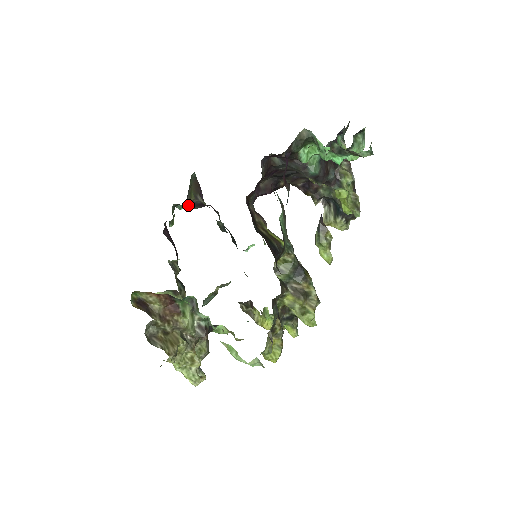
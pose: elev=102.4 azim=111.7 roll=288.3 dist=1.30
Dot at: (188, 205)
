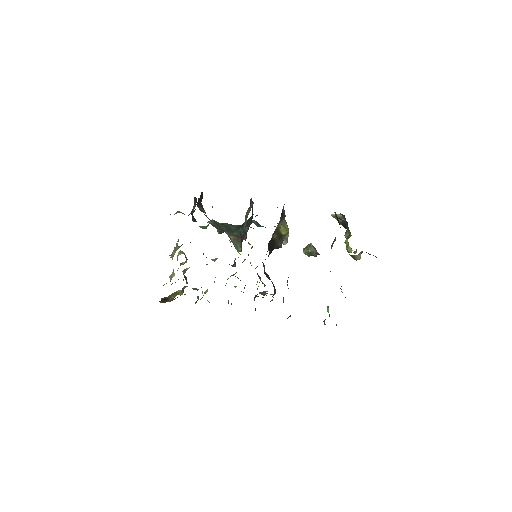
Dot at: occluded
